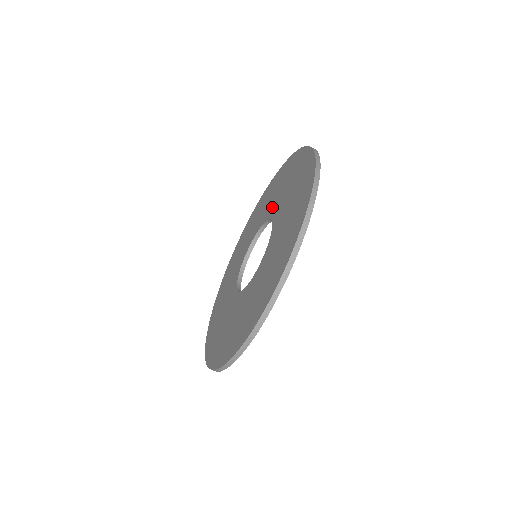
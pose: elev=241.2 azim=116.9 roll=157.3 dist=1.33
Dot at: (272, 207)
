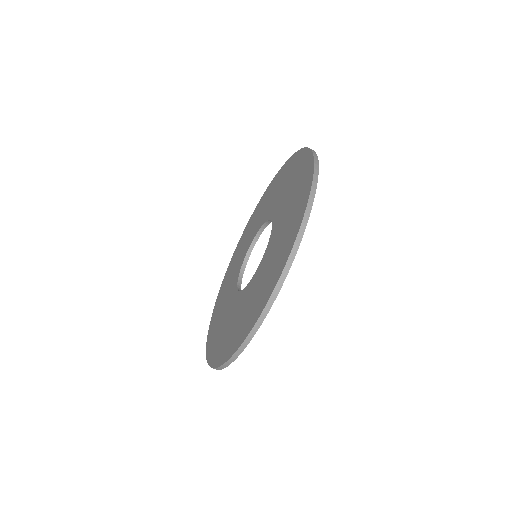
Dot at: (278, 215)
